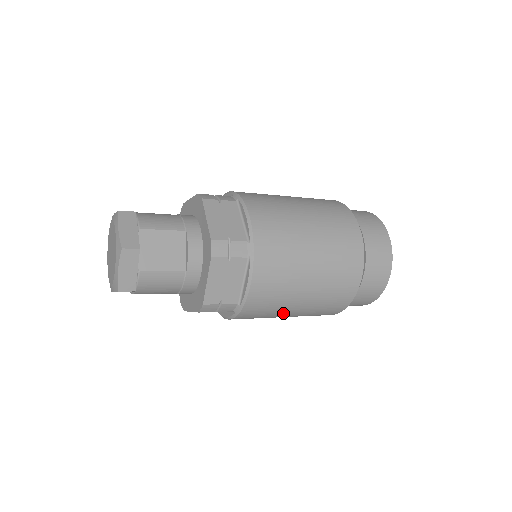
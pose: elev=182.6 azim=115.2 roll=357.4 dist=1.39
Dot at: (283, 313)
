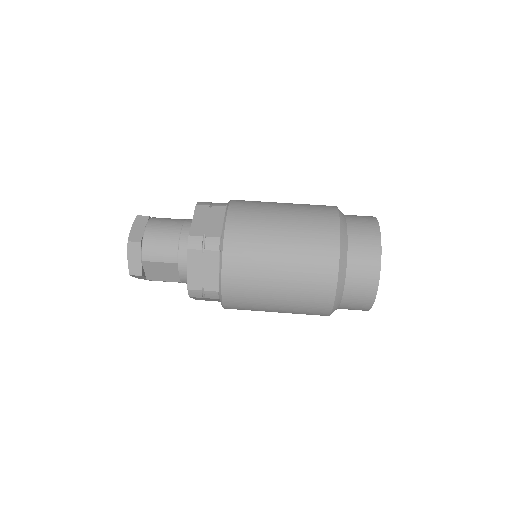
Dot at: occluded
